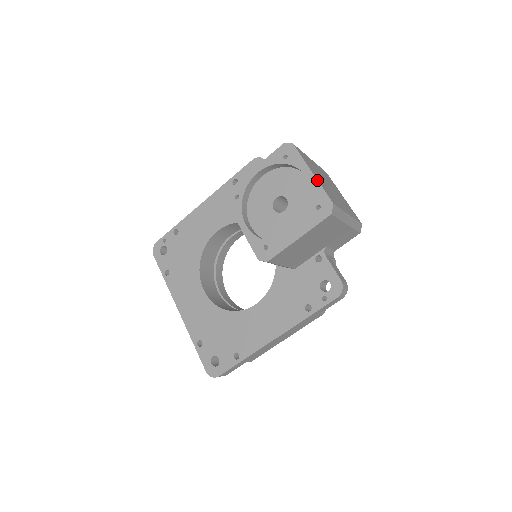
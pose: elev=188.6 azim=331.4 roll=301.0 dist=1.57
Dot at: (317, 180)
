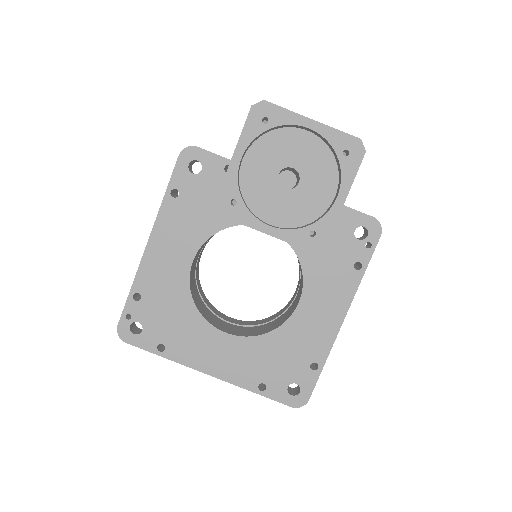
Dot at: (324, 125)
